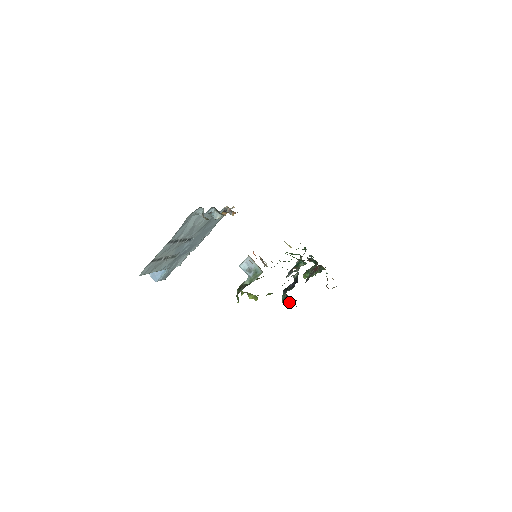
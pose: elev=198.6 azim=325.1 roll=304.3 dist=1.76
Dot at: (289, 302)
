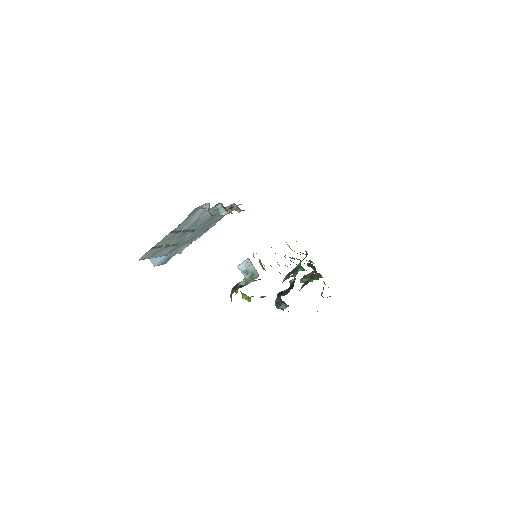
Dot at: (282, 306)
